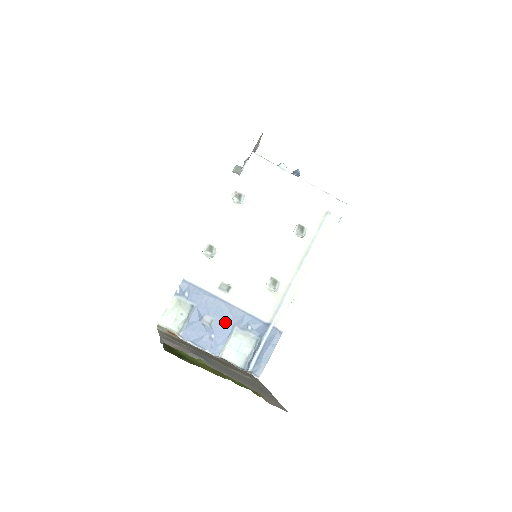
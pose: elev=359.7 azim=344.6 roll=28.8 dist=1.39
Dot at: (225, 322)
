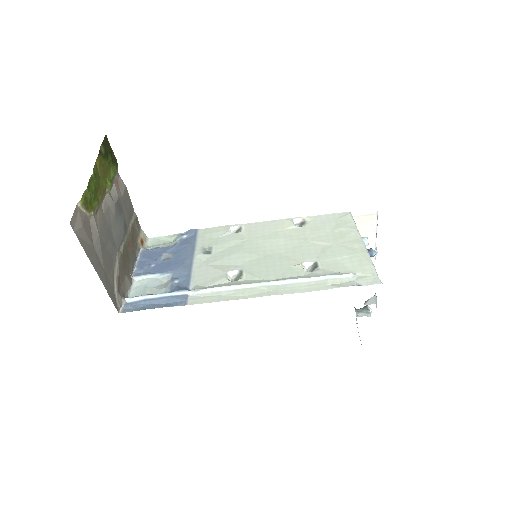
Dot at: (172, 265)
